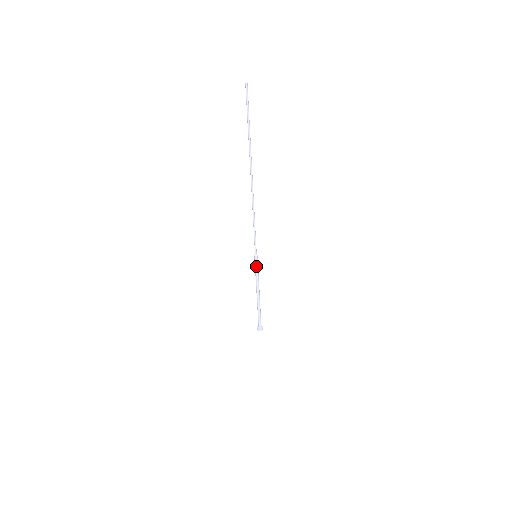
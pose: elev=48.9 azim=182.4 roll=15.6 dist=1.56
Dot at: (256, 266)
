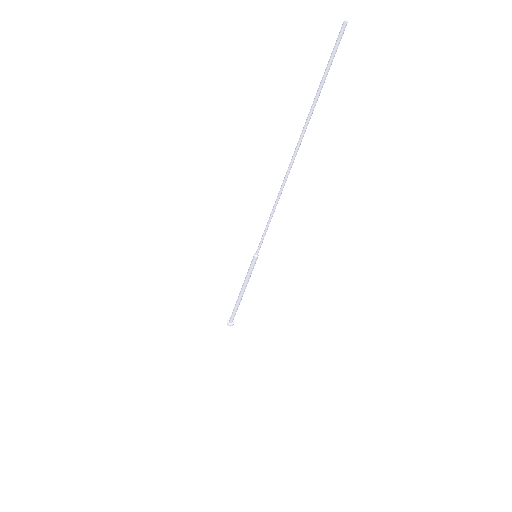
Dot at: (251, 266)
